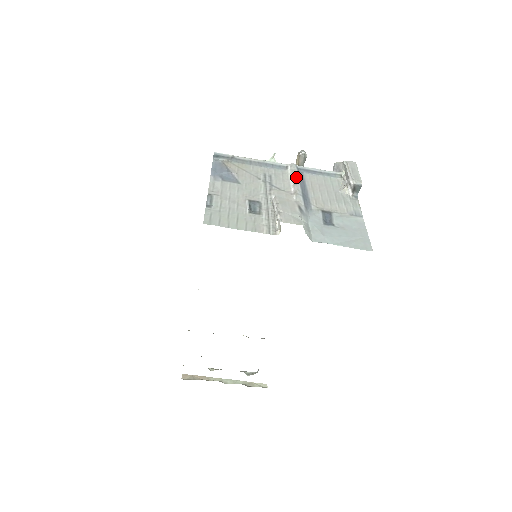
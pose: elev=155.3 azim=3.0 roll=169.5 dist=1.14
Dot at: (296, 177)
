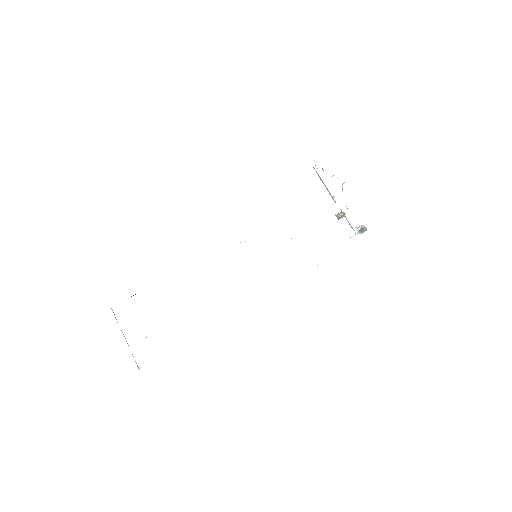
Dot at: occluded
